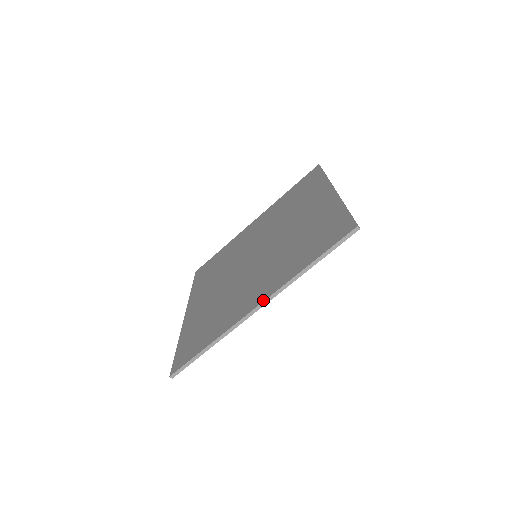
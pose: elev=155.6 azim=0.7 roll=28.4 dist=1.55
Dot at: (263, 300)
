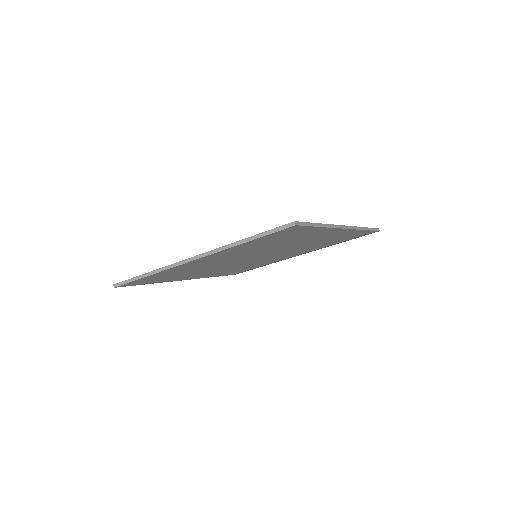
Dot at: (199, 254)
